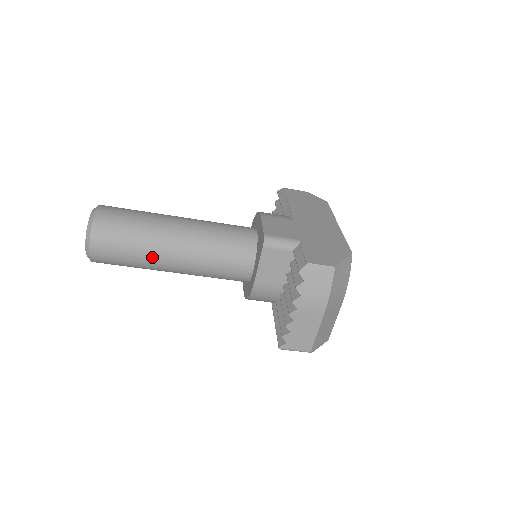
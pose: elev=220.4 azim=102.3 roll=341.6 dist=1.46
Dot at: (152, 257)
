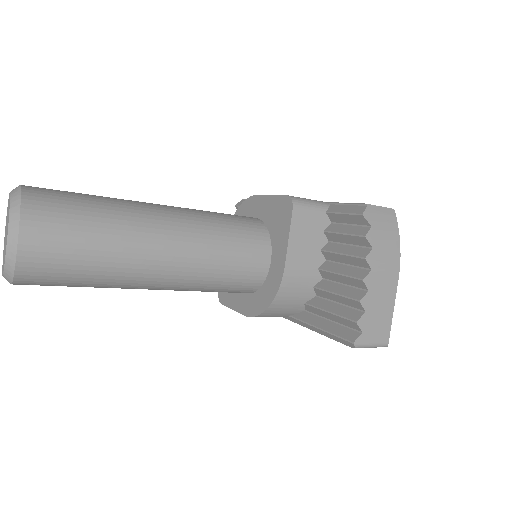
Dot at: (129, 250)
